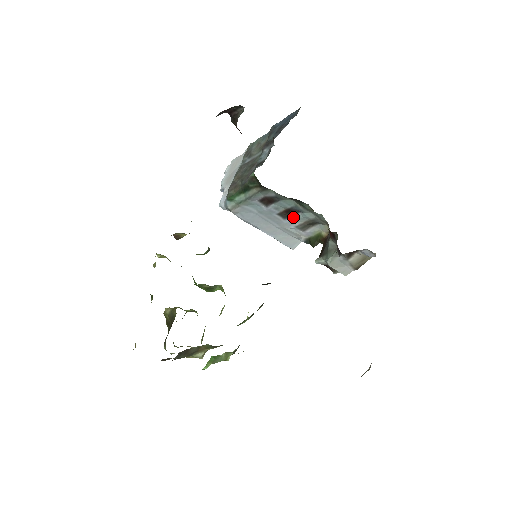
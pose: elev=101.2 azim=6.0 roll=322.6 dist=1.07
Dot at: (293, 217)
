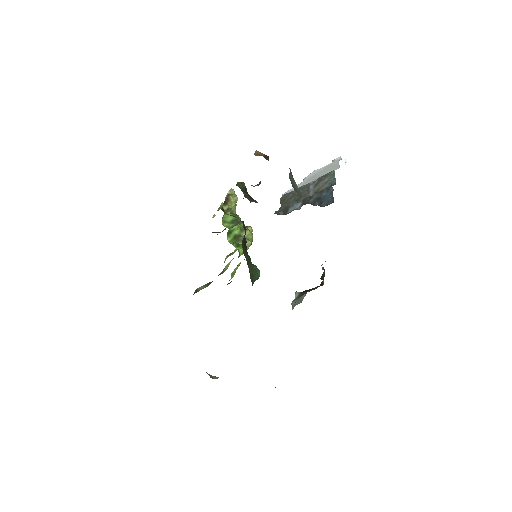
Dot at: occluded
